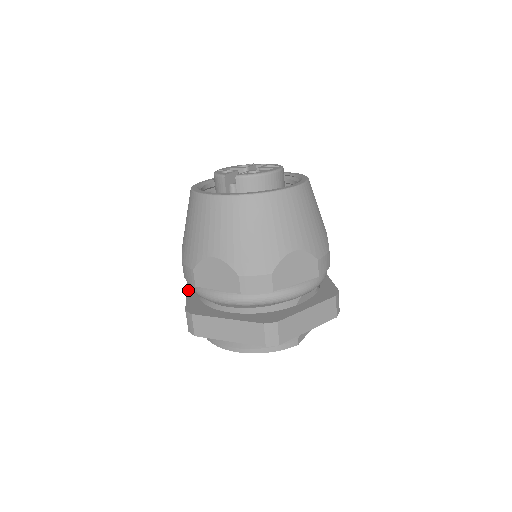
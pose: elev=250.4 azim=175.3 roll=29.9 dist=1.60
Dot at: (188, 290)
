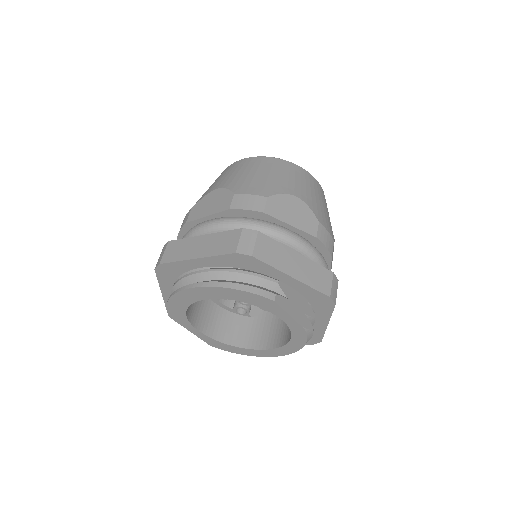
Dot at: occluded
